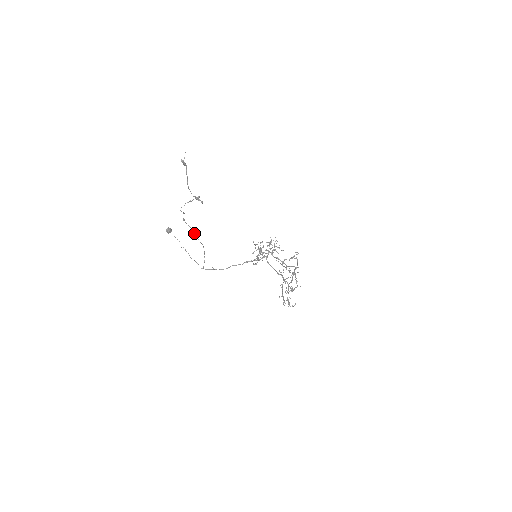
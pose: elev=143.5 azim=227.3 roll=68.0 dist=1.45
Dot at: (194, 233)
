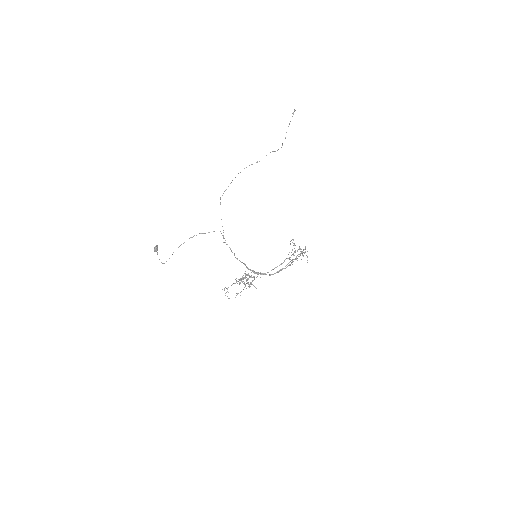
Dot at: occluded
